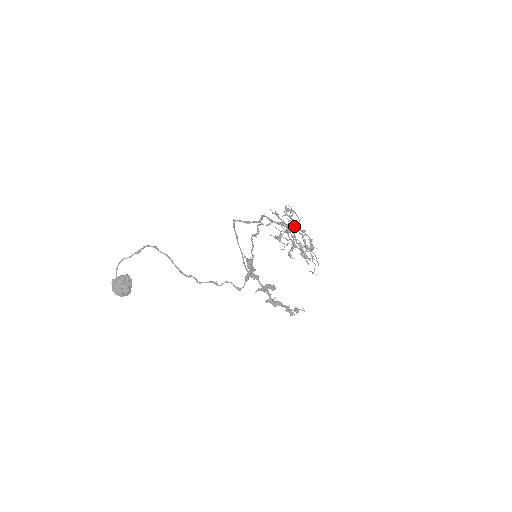
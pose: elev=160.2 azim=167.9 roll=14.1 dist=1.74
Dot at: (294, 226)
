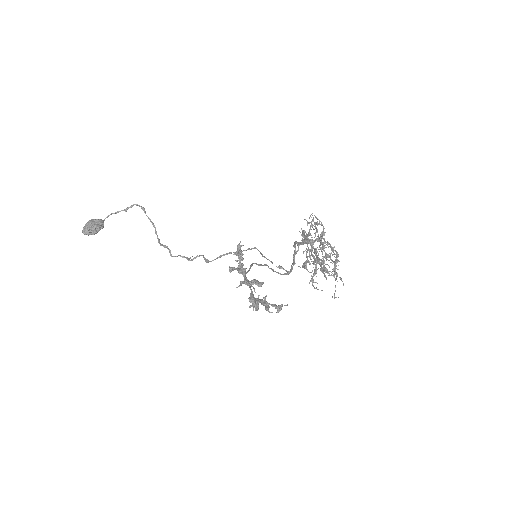
Dot at: occluded
